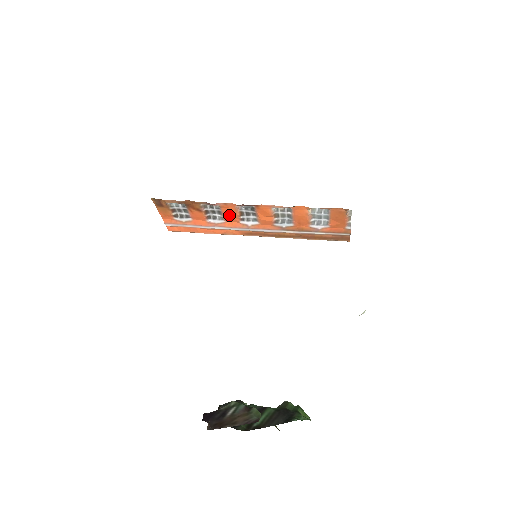
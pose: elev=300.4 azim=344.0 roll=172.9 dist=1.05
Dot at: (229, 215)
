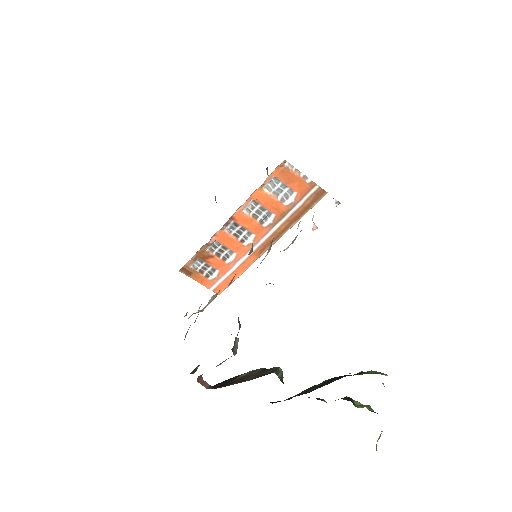
Dot at: (231, 244)
